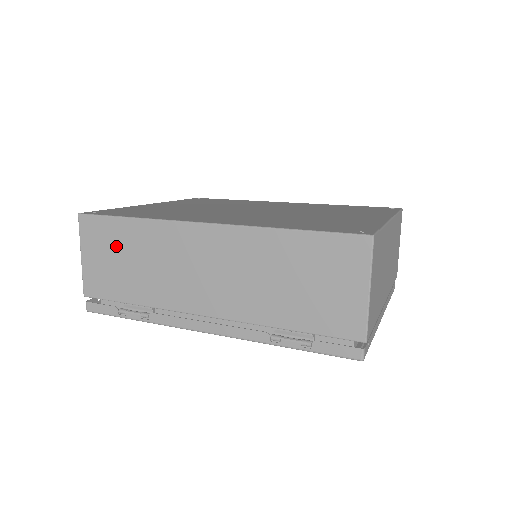
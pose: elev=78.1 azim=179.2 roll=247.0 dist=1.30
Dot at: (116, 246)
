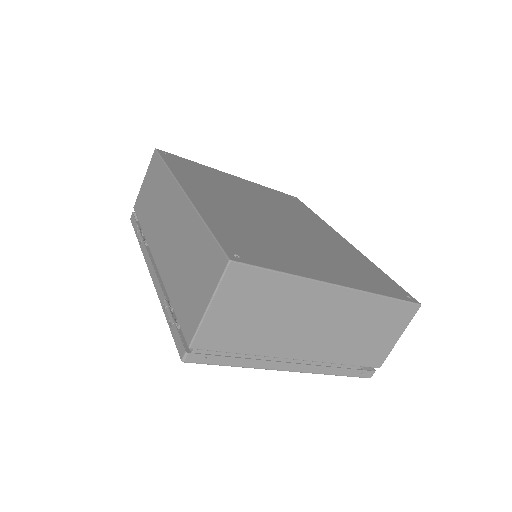
Dot at: (154, 181)
